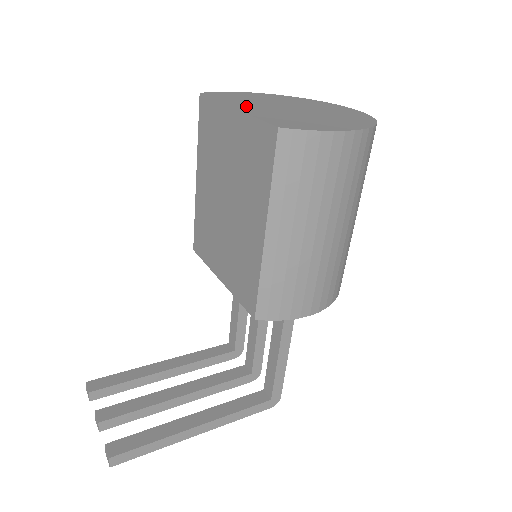
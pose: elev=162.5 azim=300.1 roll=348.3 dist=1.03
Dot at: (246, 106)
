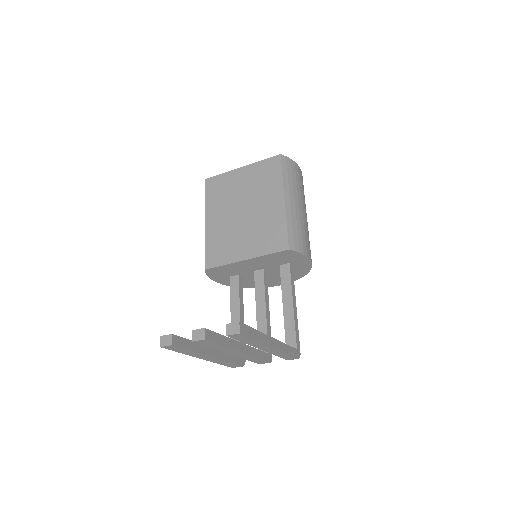
Dot at: occluded
